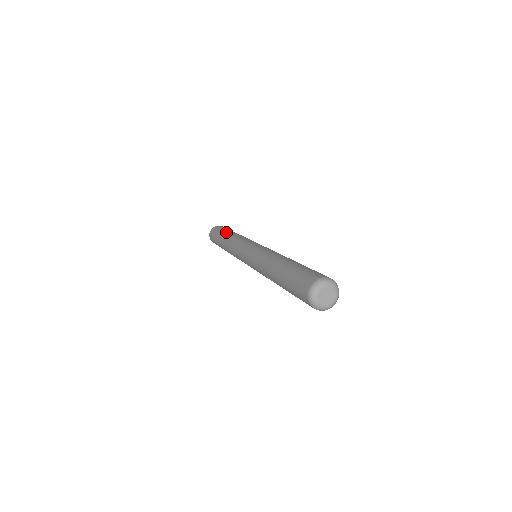
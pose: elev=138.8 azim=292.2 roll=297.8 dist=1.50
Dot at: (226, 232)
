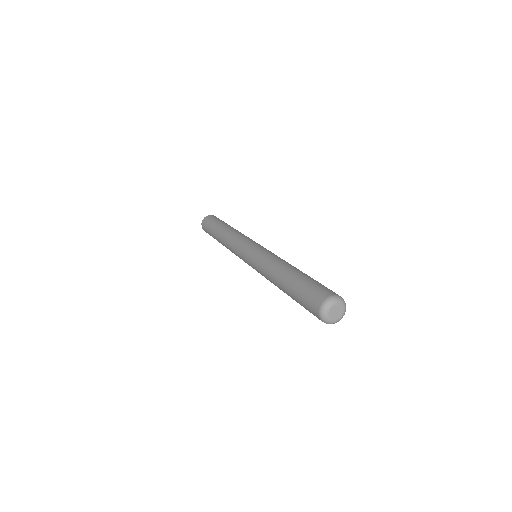
Dot at: (218, 228)
